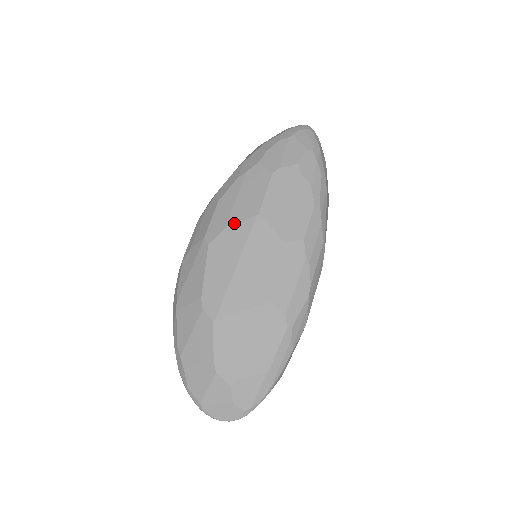
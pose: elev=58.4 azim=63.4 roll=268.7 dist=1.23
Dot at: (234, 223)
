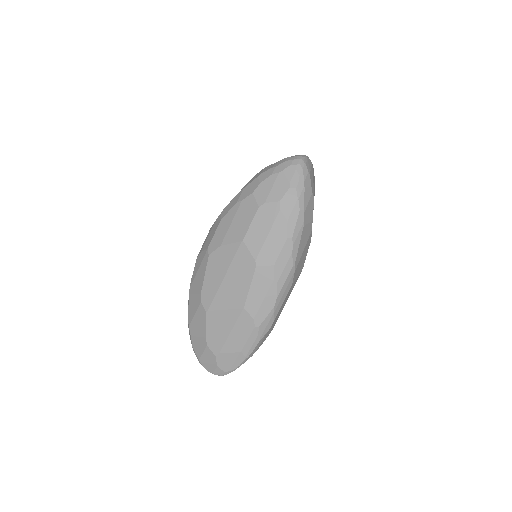
Dot at: (226, 243)
